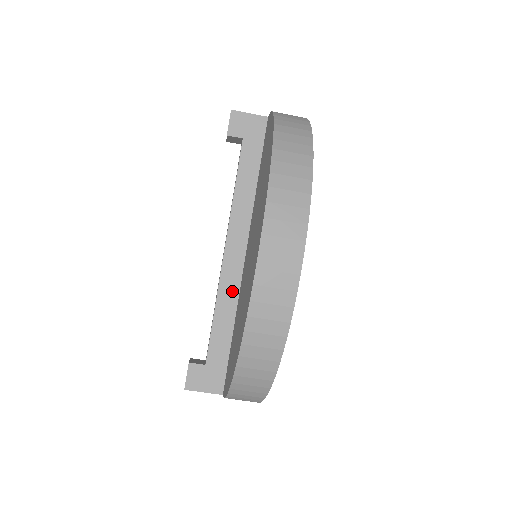
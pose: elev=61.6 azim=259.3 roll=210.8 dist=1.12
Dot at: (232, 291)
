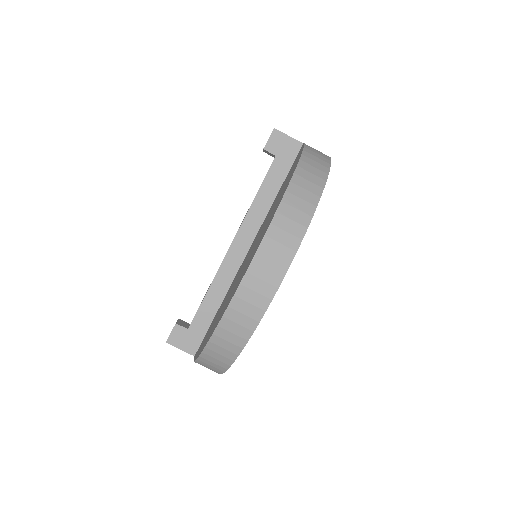
Dot at: (227, 279)
